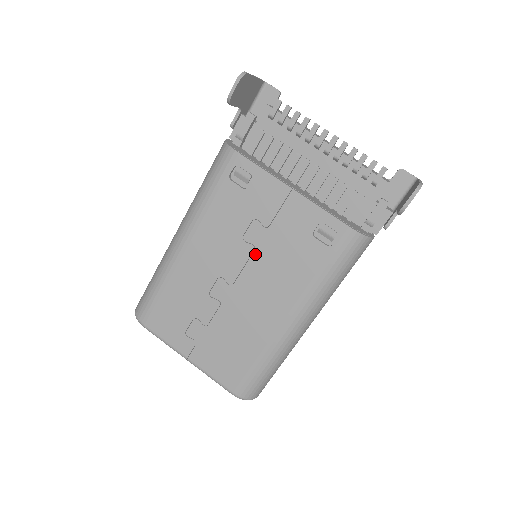
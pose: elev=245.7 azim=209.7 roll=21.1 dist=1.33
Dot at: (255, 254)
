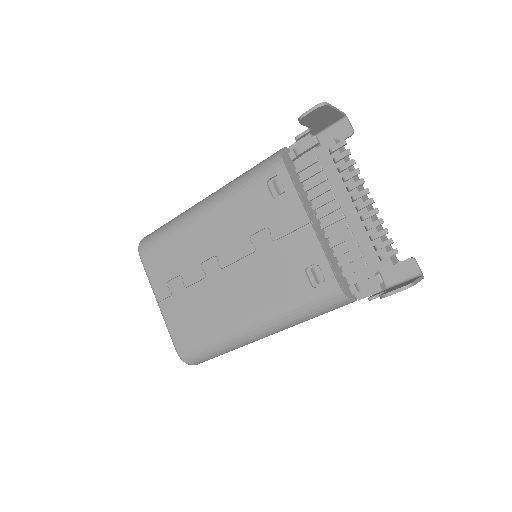
Dot at: (253, 256)
